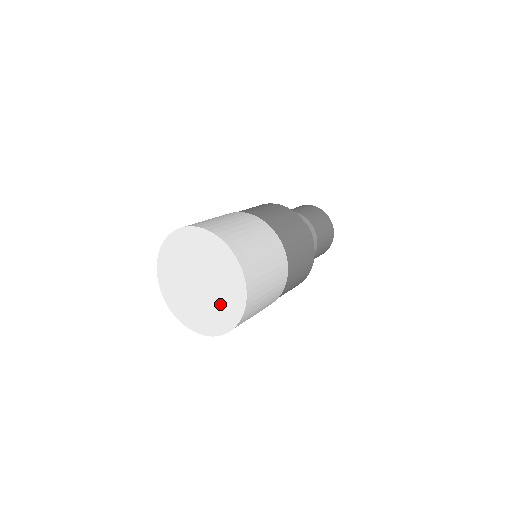
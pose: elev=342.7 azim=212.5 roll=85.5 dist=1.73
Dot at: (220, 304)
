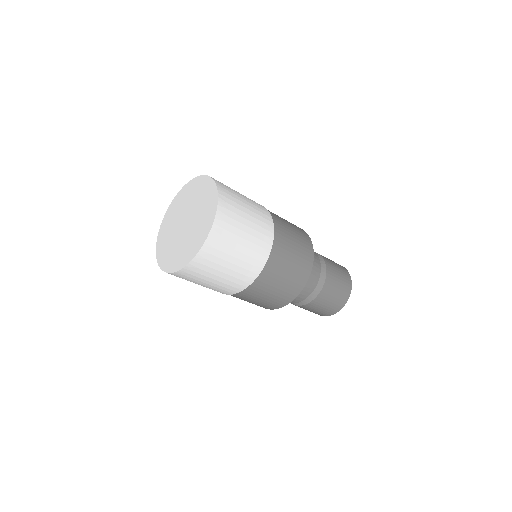
Dot at: (200, 220)
